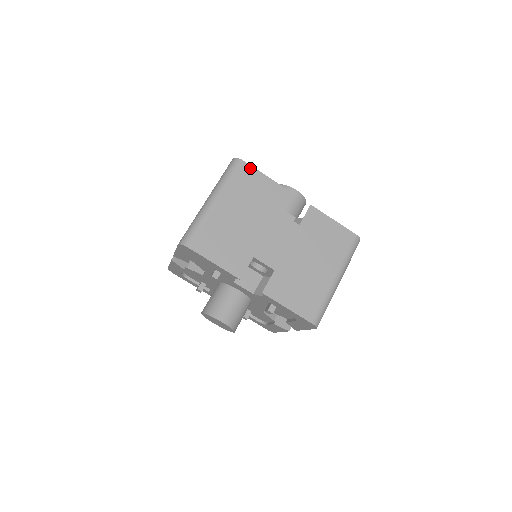
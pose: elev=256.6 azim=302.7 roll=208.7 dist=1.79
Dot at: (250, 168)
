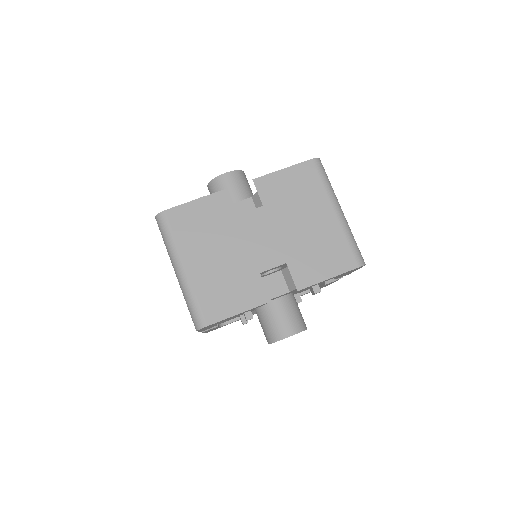
Dot at: (176, 210)
